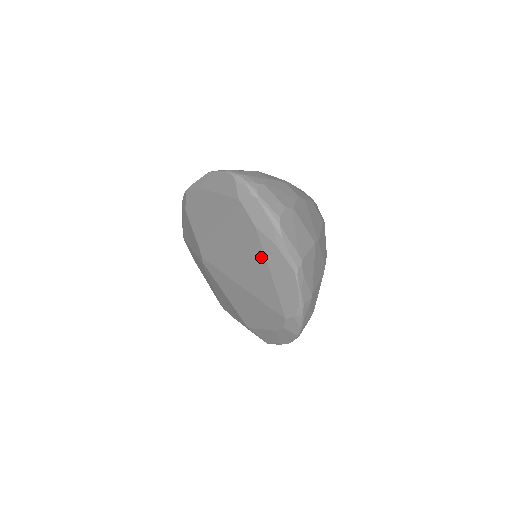
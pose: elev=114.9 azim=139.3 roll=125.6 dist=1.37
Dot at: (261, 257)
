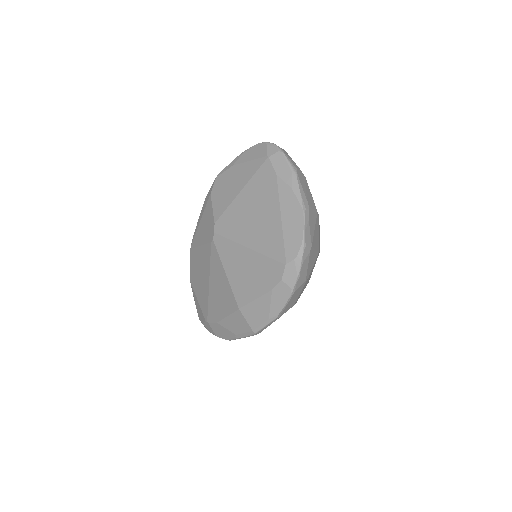
Dot at: (275, 203)
